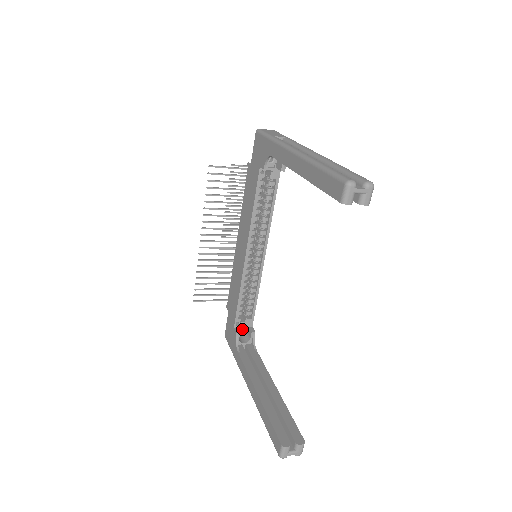
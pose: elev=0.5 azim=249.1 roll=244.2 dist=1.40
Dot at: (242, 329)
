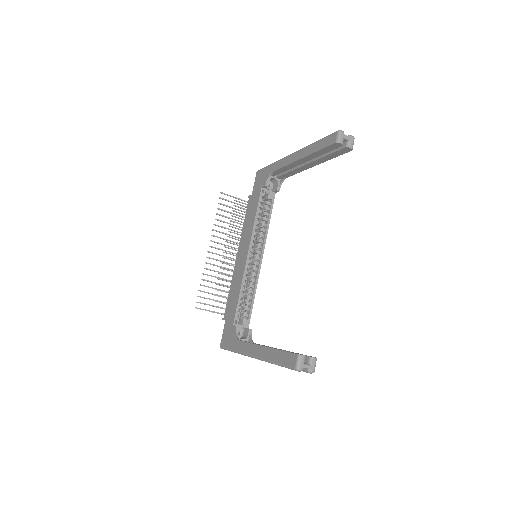
Dot at: (238, 333)
